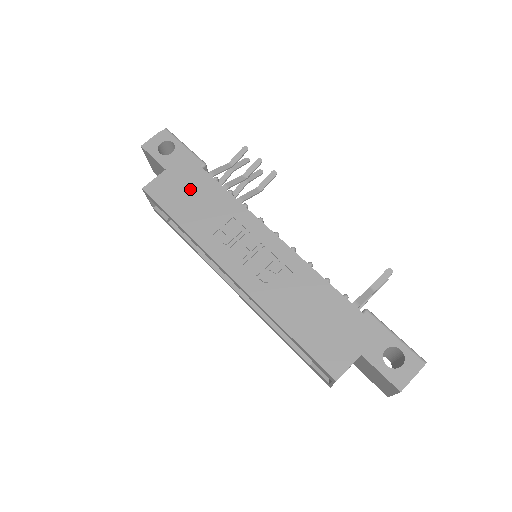
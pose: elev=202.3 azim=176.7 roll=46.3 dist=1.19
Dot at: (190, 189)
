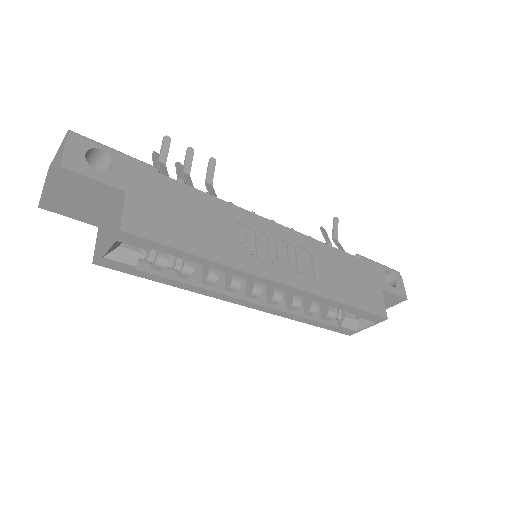
Dot at: (174, 207)
